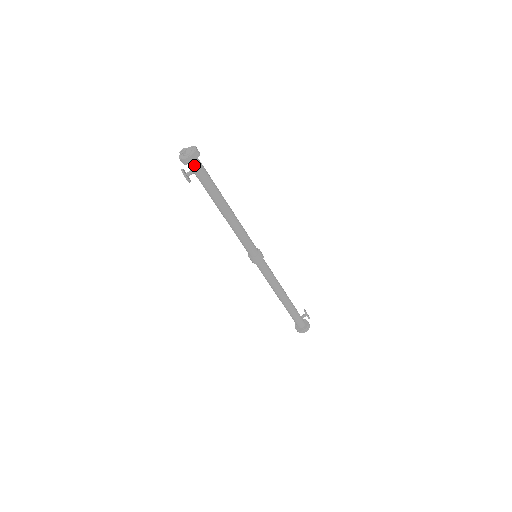
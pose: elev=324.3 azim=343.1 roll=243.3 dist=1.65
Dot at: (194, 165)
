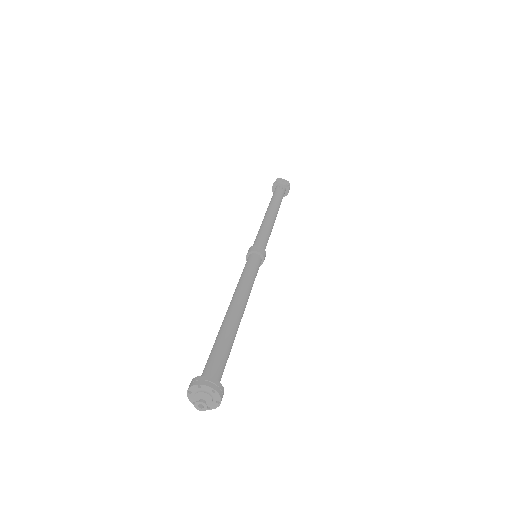
Dot at: occluded
